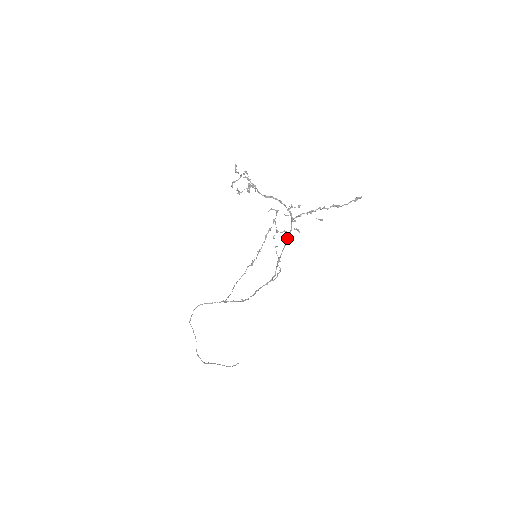
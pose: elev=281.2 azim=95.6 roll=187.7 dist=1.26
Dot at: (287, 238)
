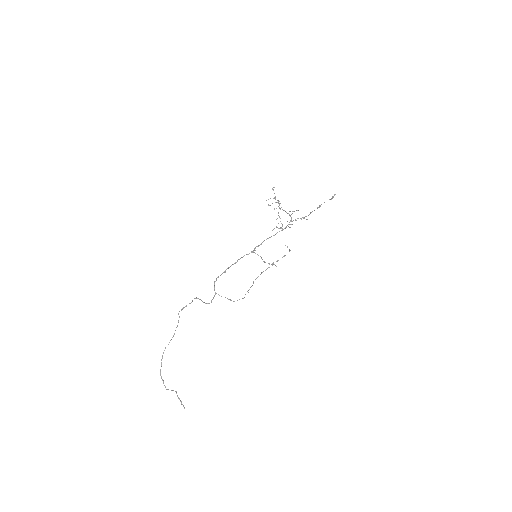
Dot at: occluded
